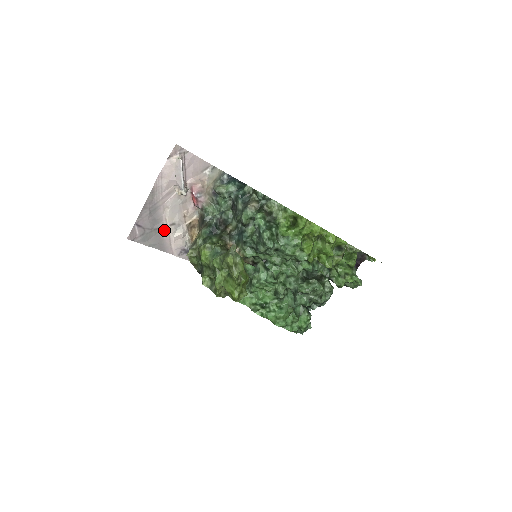
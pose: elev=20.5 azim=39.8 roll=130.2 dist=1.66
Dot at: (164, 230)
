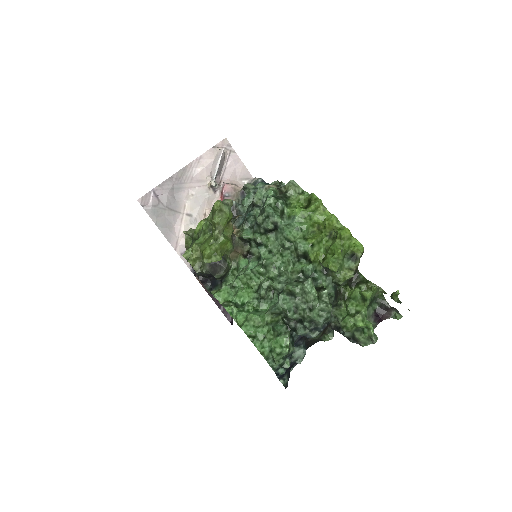
Dot at: (178, 217)
